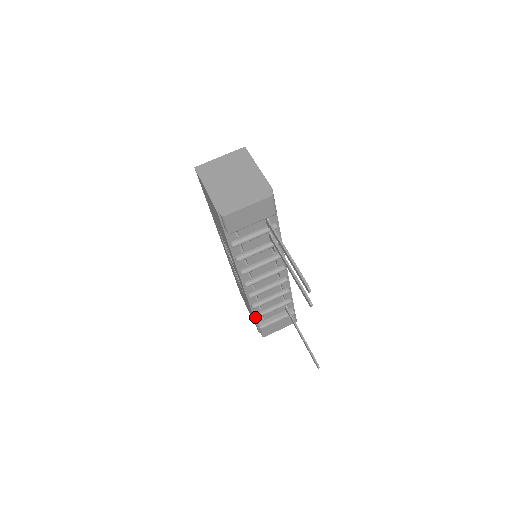
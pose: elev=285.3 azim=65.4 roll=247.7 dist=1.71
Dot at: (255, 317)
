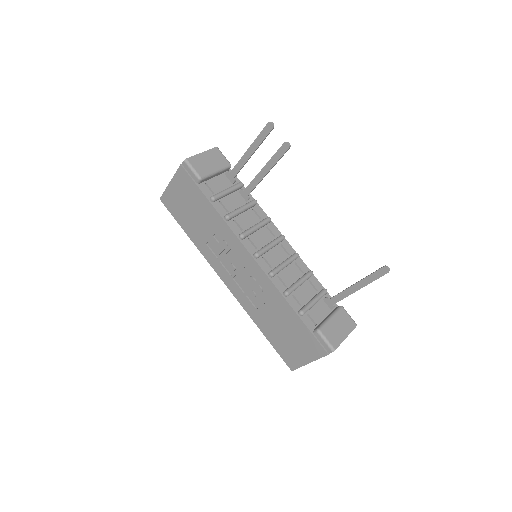
Dot at: (302, 319)
